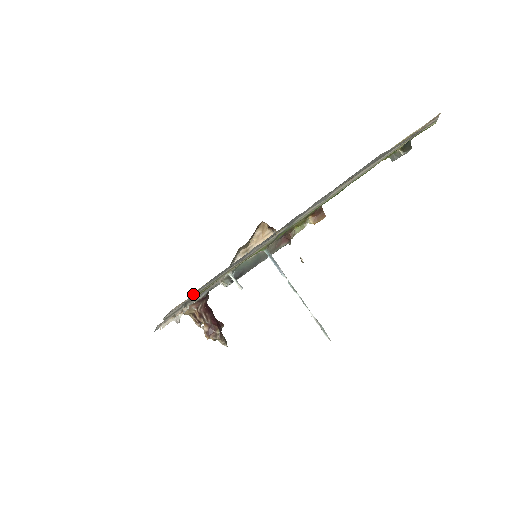
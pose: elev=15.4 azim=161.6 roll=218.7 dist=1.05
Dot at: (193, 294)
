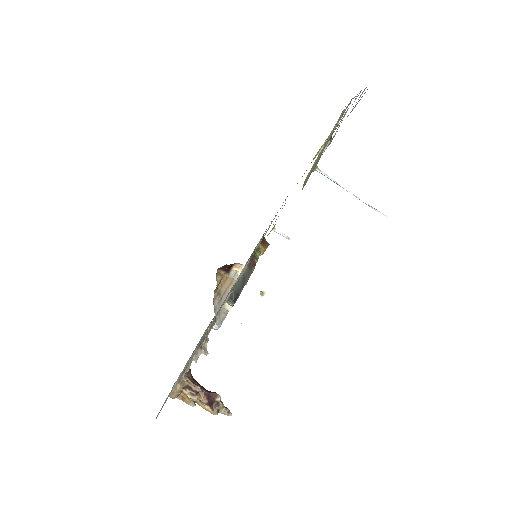
Dot at: (303, 184)
